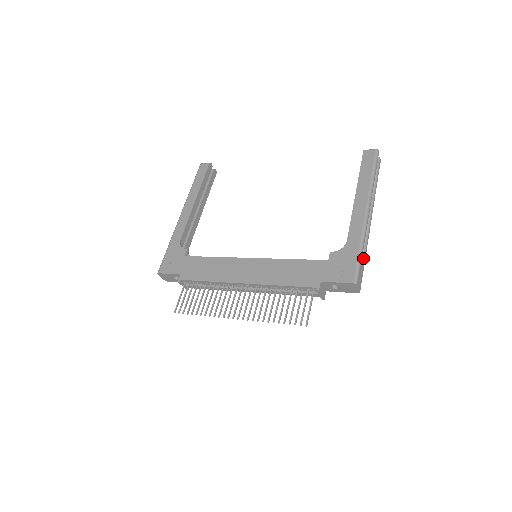
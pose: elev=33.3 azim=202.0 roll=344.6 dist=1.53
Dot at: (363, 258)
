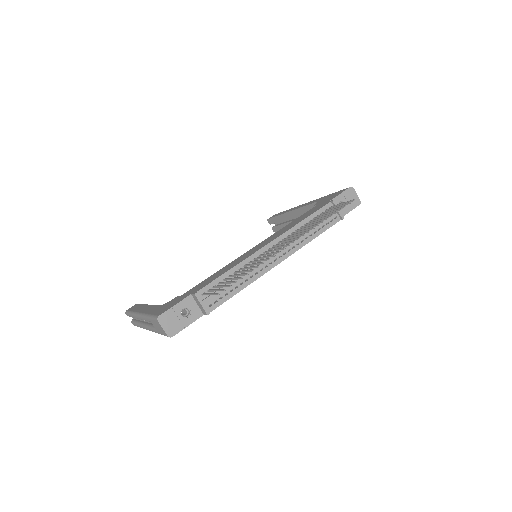
Dot at: occluded
